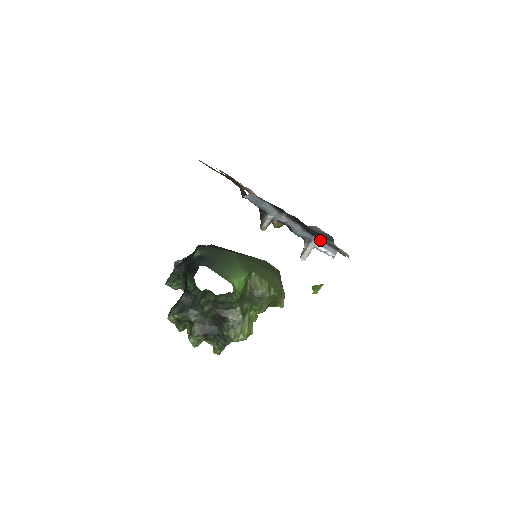
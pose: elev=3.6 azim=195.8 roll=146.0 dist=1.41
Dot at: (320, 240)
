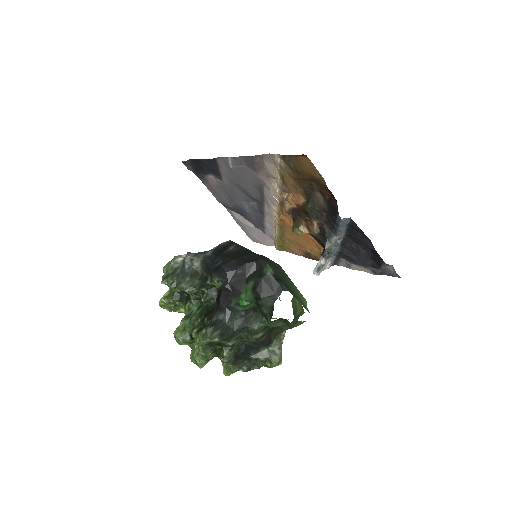
Dot at: (335, 257)
